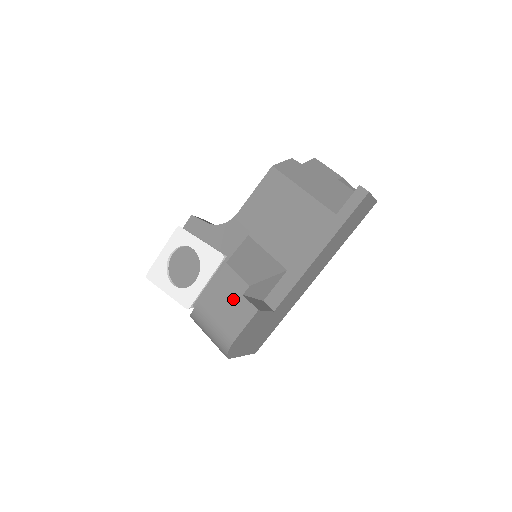
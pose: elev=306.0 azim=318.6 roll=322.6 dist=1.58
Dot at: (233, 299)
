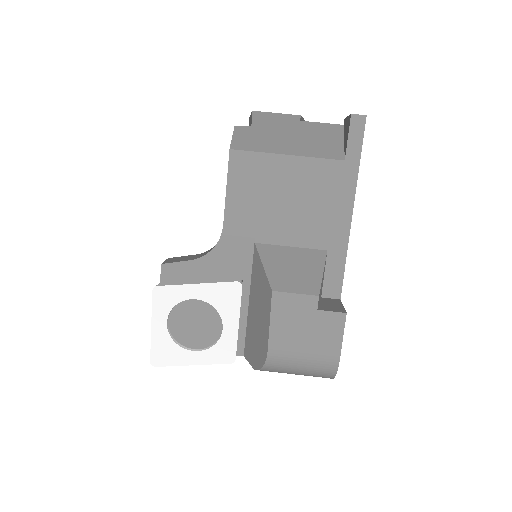
Dot at: (309, 321)
